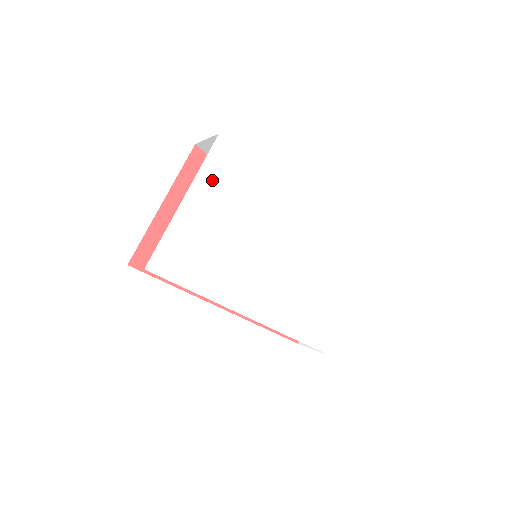
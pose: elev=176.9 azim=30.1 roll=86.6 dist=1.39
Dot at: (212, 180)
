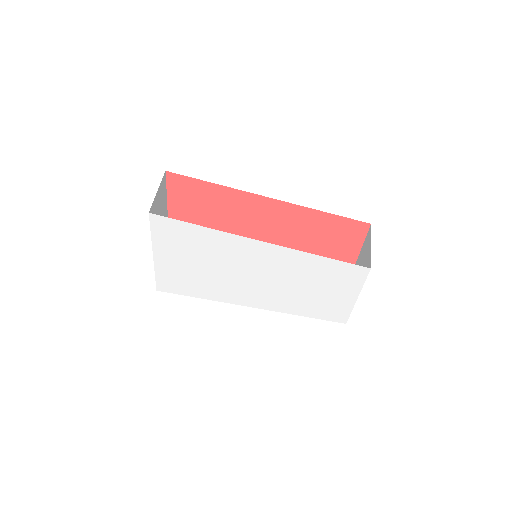
Dot at: (166, 242)
